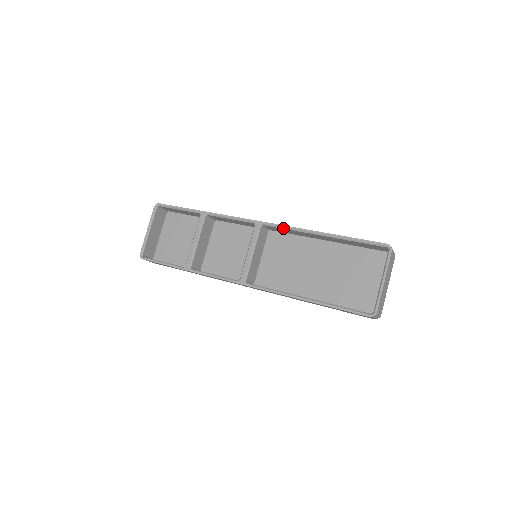
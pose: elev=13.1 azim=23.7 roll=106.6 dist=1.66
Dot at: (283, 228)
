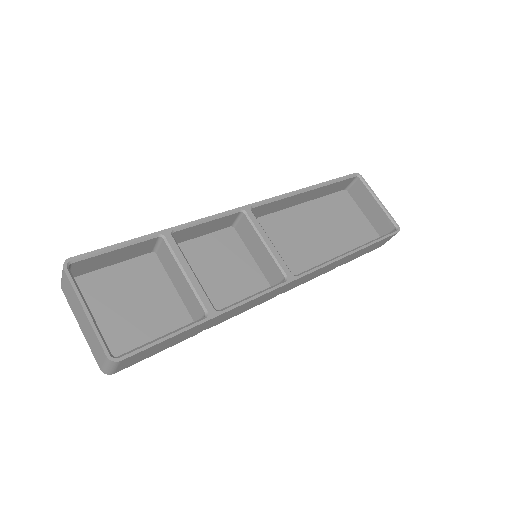
Dot at: (274, 201)
